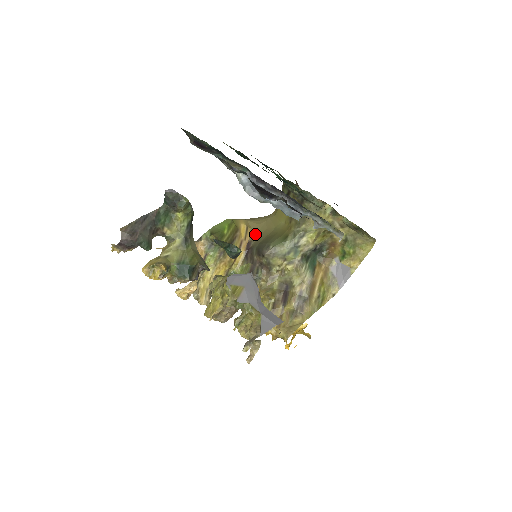
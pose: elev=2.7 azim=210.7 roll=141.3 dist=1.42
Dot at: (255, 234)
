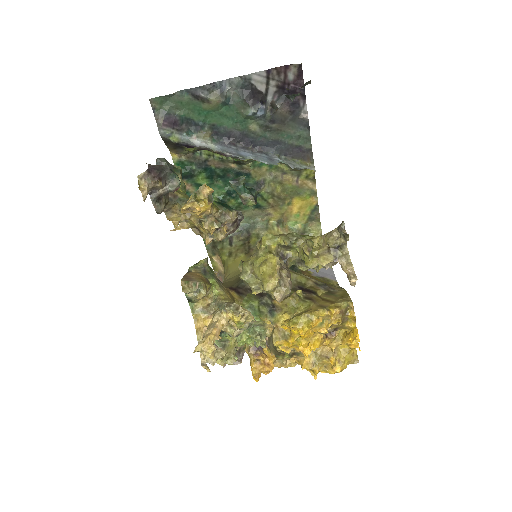
Dot at: (227, 285)
